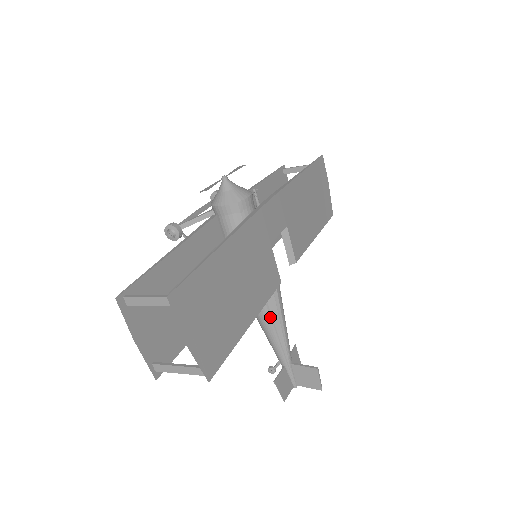
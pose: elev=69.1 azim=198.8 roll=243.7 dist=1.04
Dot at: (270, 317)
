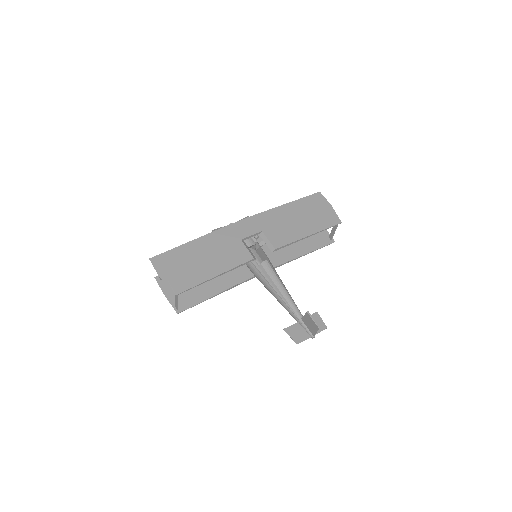
Dot at: (272, 288)
